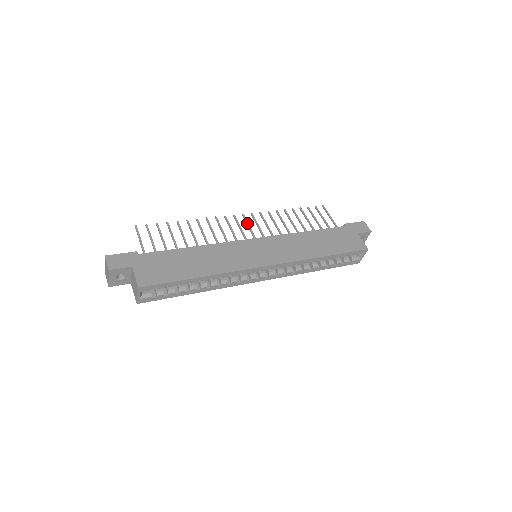
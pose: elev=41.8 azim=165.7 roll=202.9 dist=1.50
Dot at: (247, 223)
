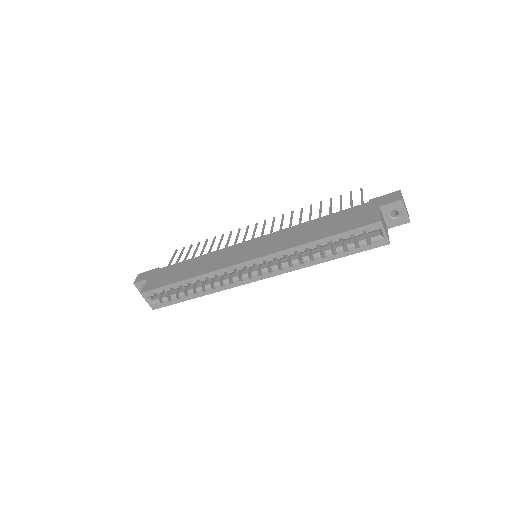
Dot at: (263, 227)
